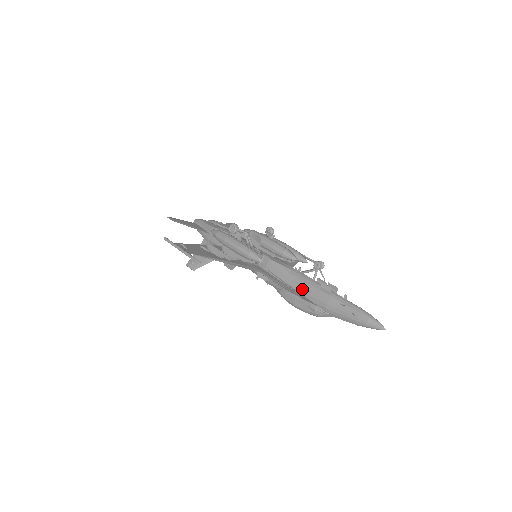
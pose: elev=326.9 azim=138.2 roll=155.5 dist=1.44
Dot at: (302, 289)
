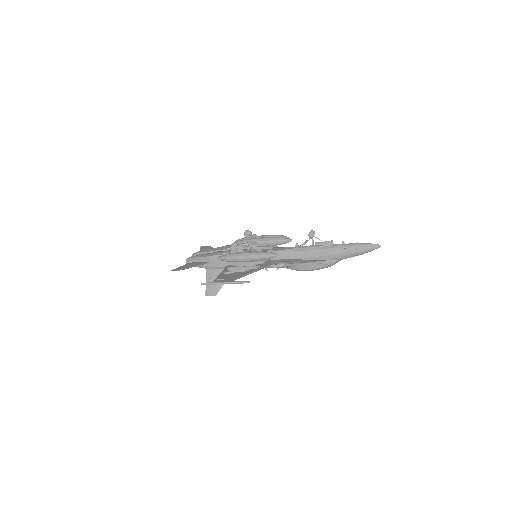
Dot at: (311, 256)
